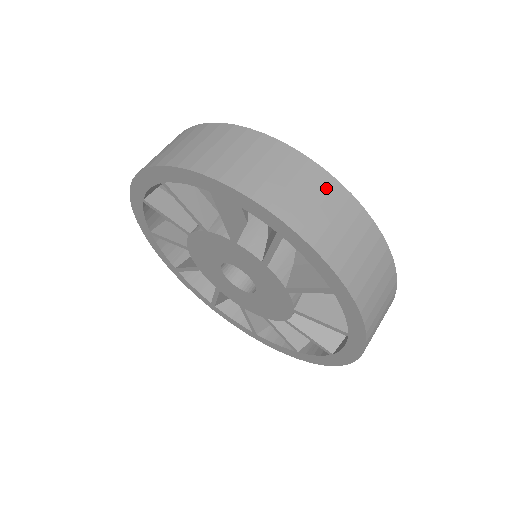
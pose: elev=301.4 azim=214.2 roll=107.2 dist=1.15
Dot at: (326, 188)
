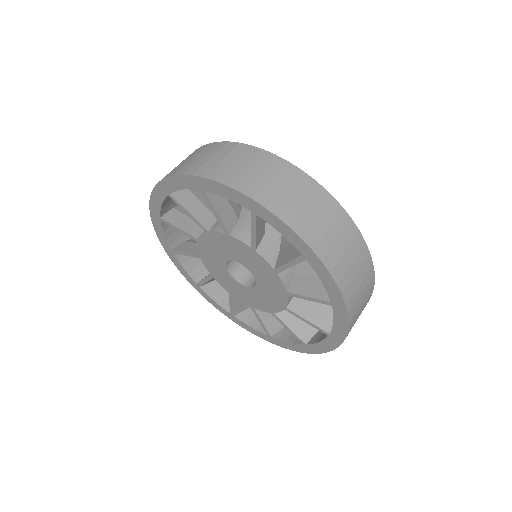
Dot at: (228, 149)
